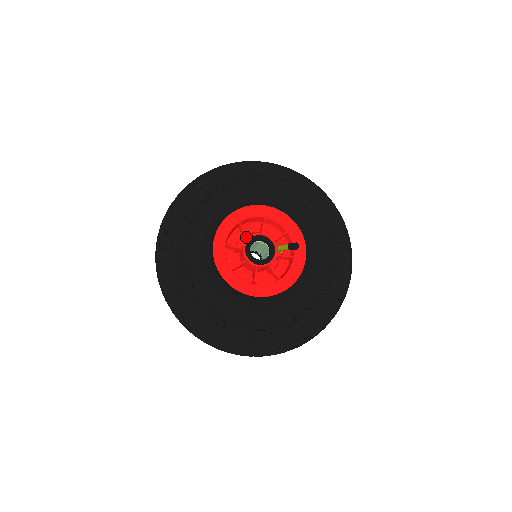
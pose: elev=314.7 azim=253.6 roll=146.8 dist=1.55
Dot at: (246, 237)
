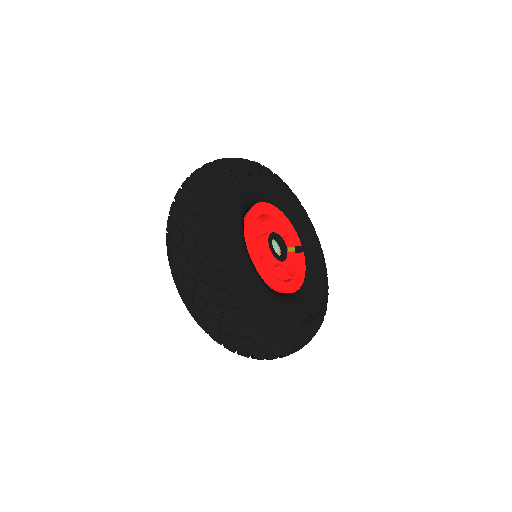
Dot at: (258, 233)
